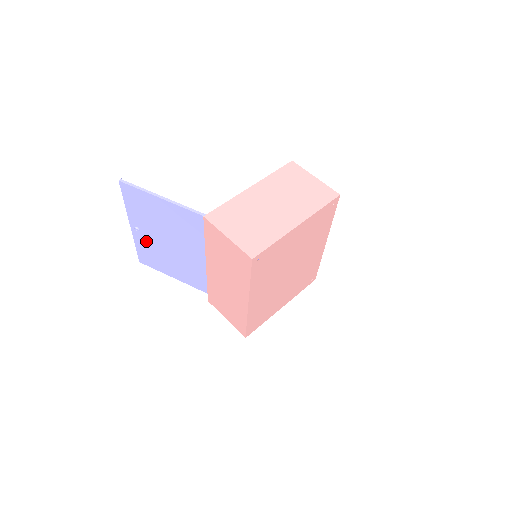
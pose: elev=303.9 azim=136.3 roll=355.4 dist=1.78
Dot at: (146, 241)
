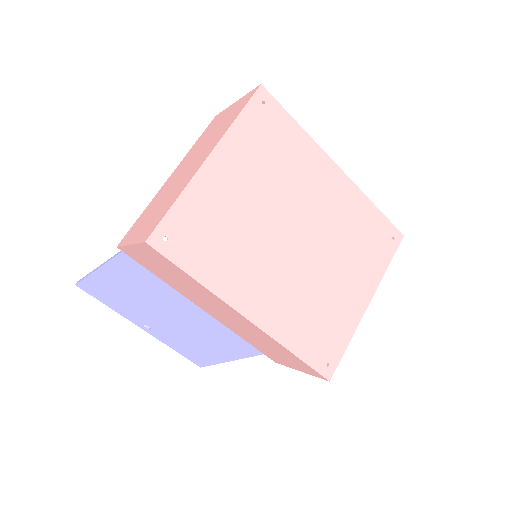
Dot at: (167, 335)
